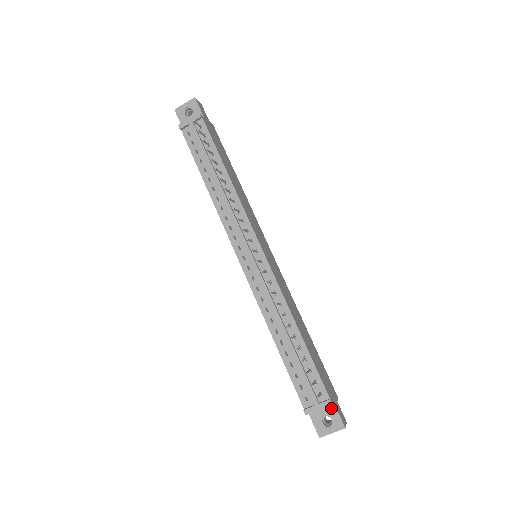
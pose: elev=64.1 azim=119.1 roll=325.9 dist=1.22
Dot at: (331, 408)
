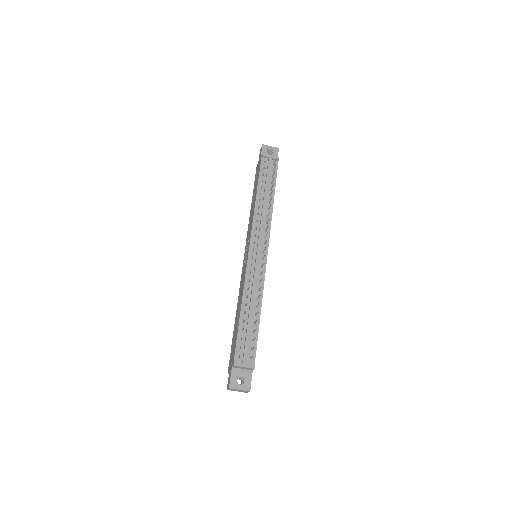
Dot at: (249, 373)
